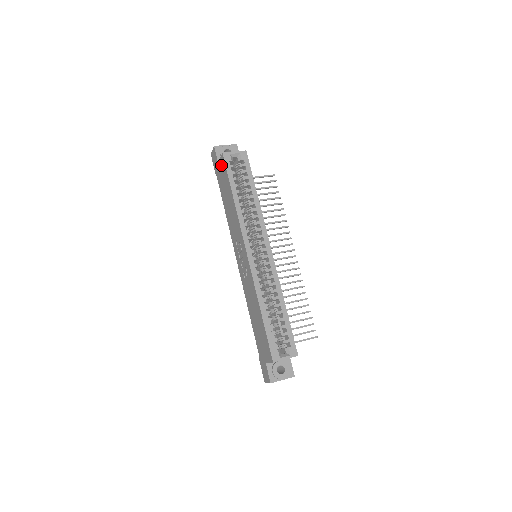
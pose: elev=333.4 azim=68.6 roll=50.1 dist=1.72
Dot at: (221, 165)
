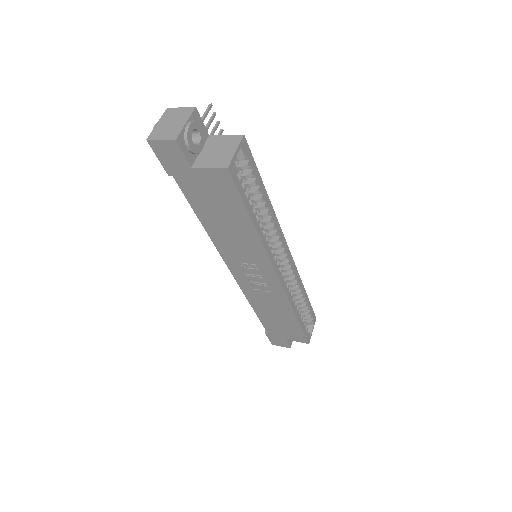
Dot at: (211, 178)
